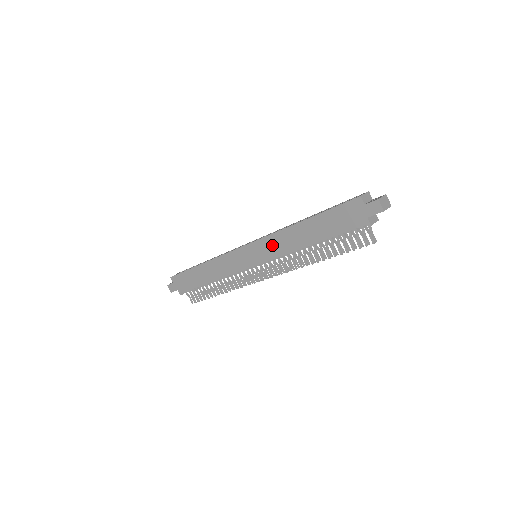
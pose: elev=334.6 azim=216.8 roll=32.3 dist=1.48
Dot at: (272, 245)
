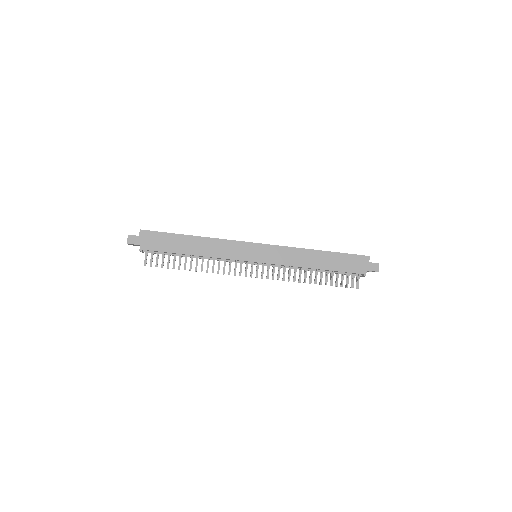
Dot at: (284, 254)
